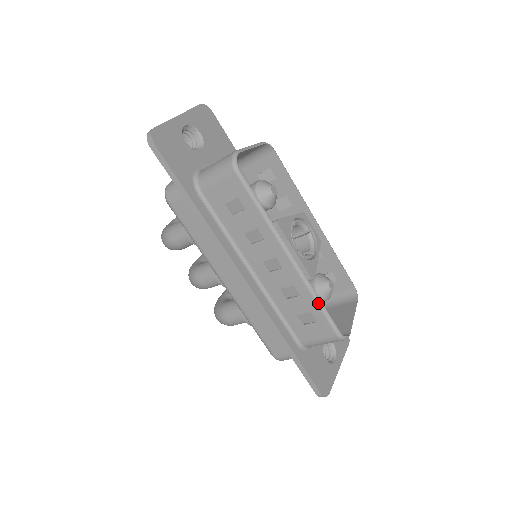
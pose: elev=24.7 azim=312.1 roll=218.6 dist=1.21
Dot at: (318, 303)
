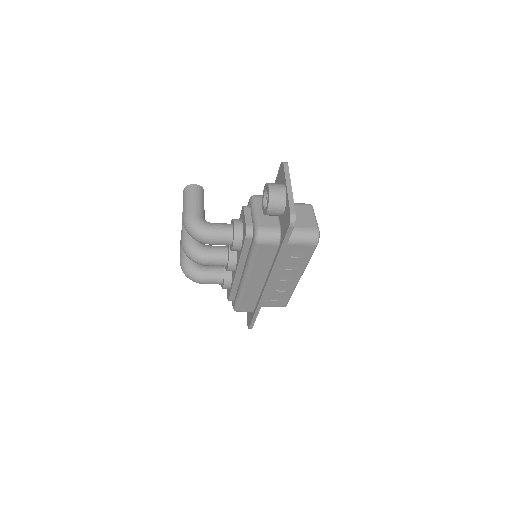
Dot at: (291, 295)
